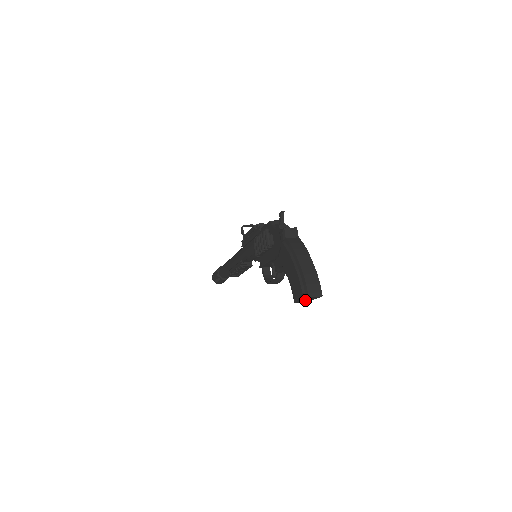
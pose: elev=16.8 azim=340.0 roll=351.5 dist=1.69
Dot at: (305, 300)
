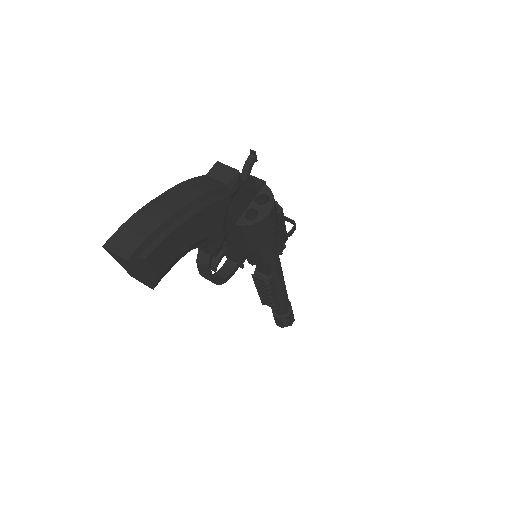
Dot at: (129, 269)
